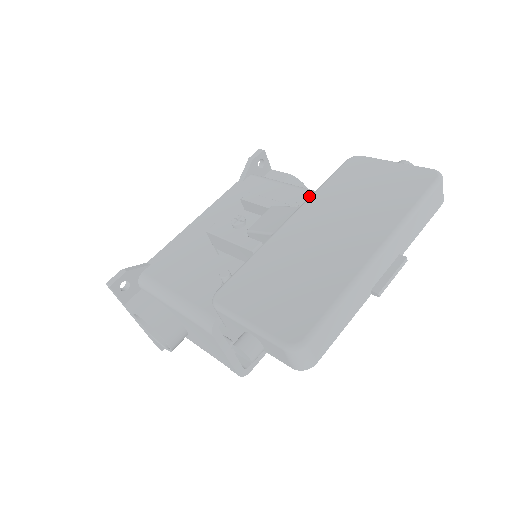
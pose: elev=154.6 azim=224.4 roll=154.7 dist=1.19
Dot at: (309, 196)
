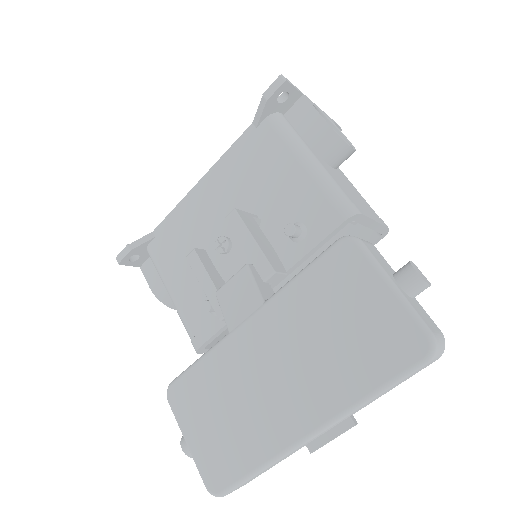
Dot at: (321, 202)
